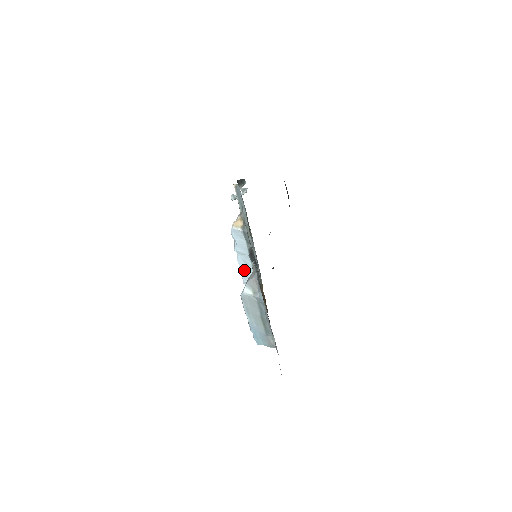
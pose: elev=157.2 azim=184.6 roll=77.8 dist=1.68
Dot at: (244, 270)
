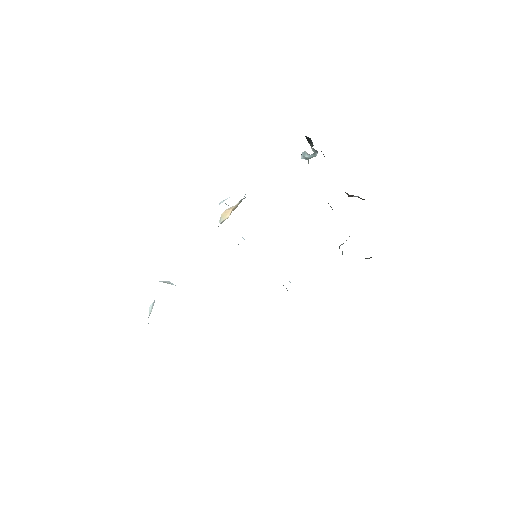
Dot at: occluded
